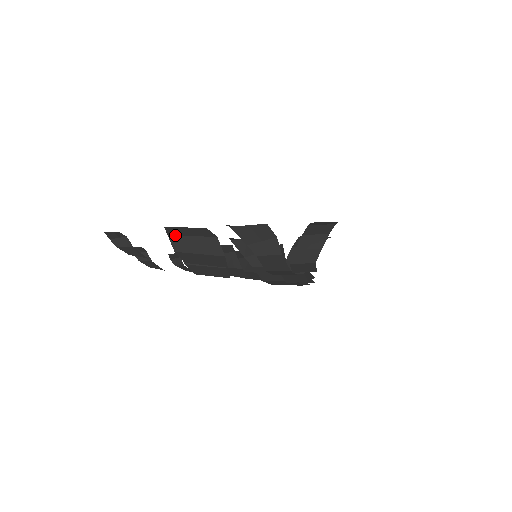
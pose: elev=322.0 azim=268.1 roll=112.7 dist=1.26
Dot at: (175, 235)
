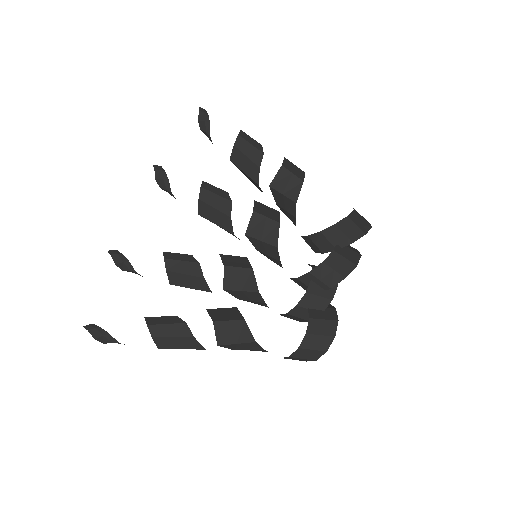
Dot at: (165, 348)
